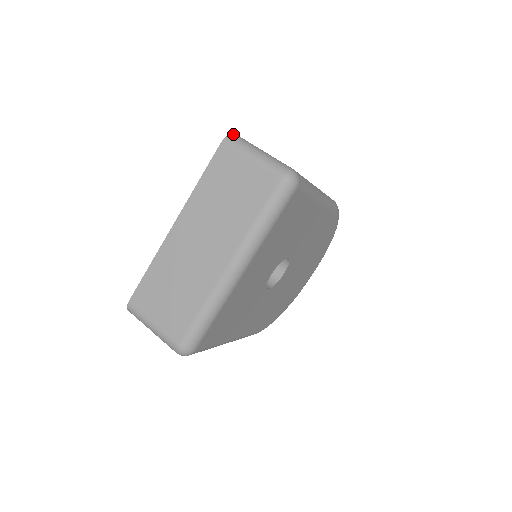
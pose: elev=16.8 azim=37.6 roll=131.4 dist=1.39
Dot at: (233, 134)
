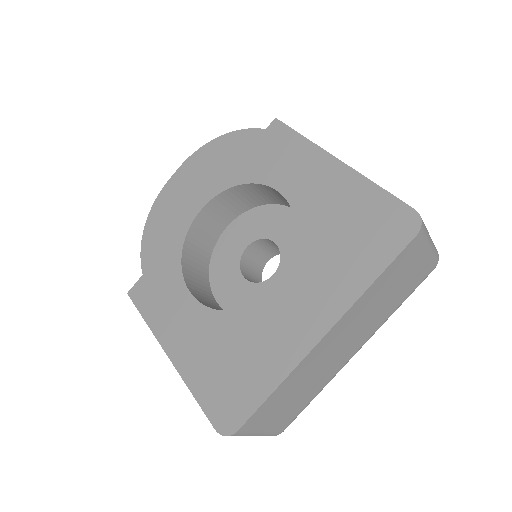
Dot at: occluded
